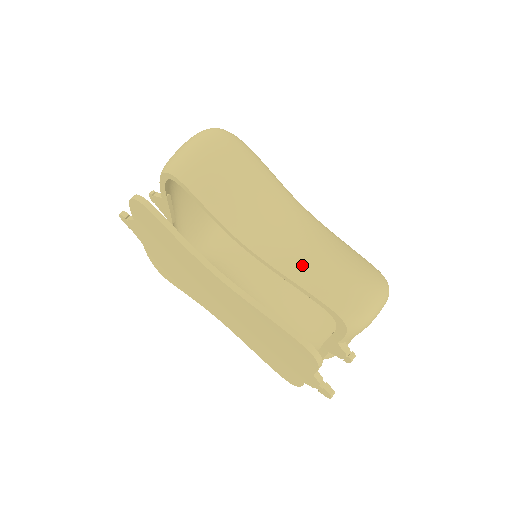
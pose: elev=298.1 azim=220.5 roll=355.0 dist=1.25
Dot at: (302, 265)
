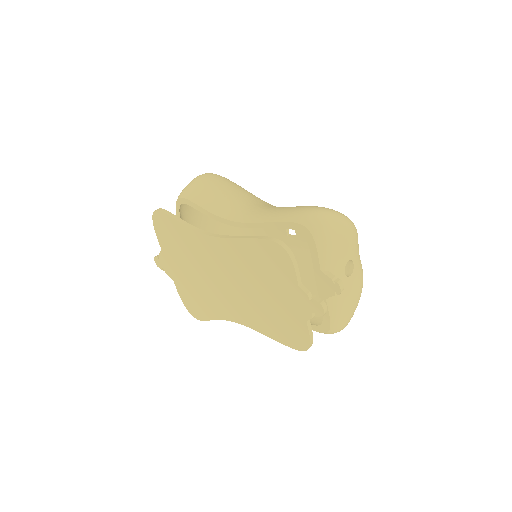
Dot at: (272, 212)
